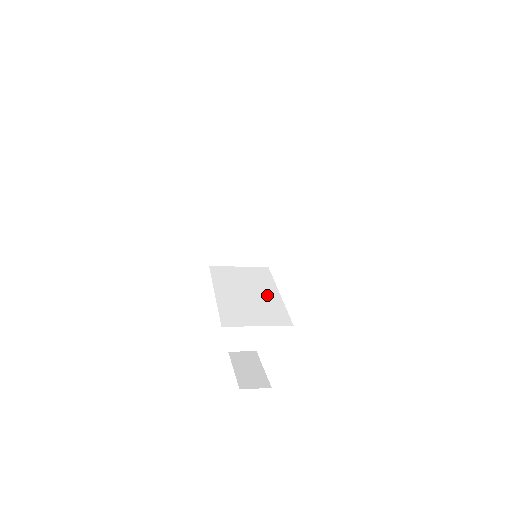
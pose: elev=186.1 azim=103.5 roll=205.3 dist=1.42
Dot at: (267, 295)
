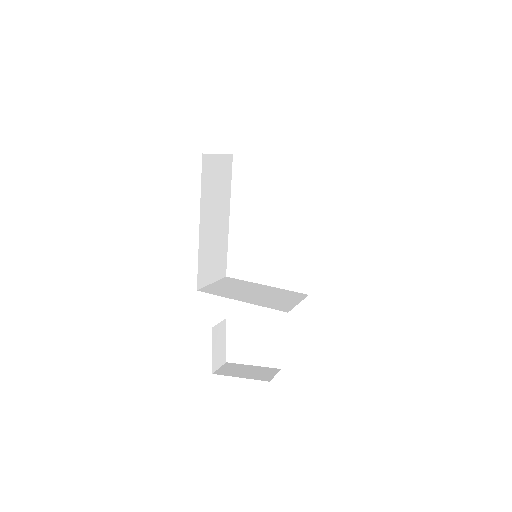
Dot at: (264, 289)
